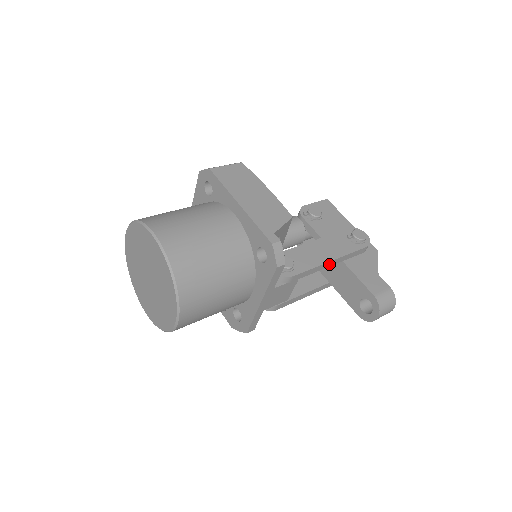
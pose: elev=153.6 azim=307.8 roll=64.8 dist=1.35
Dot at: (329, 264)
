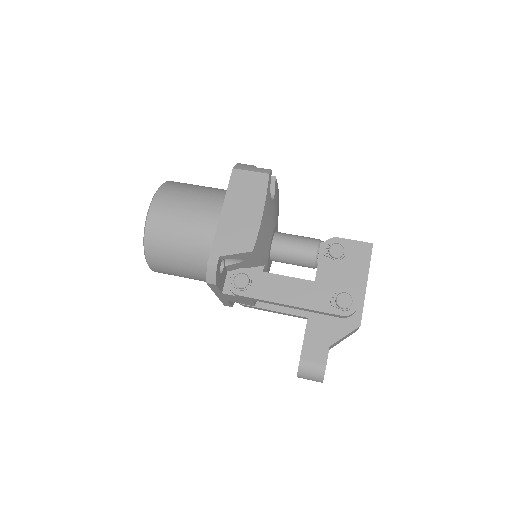
Dot at: (287, 306)
